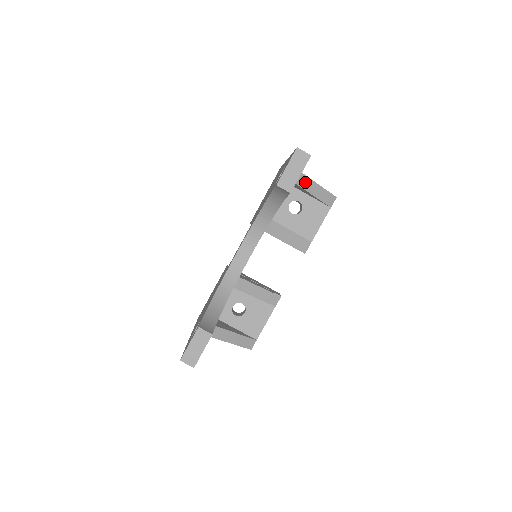
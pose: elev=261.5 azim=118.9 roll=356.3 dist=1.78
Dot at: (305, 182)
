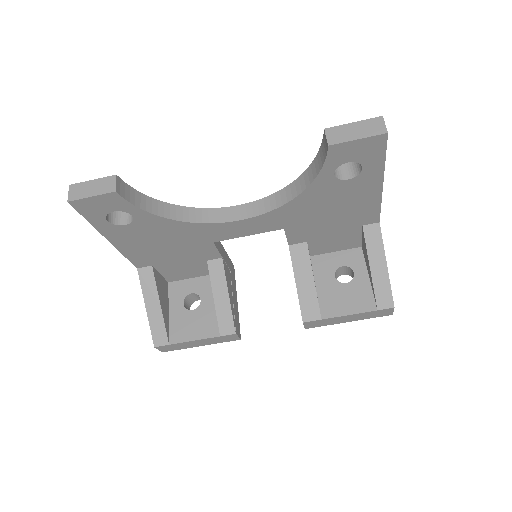
Dot at: (376, 248)
